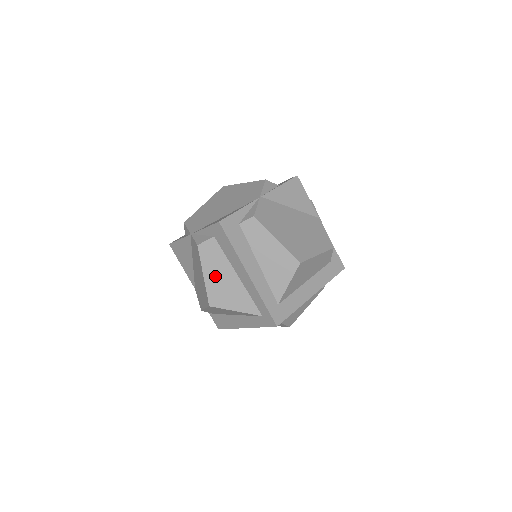
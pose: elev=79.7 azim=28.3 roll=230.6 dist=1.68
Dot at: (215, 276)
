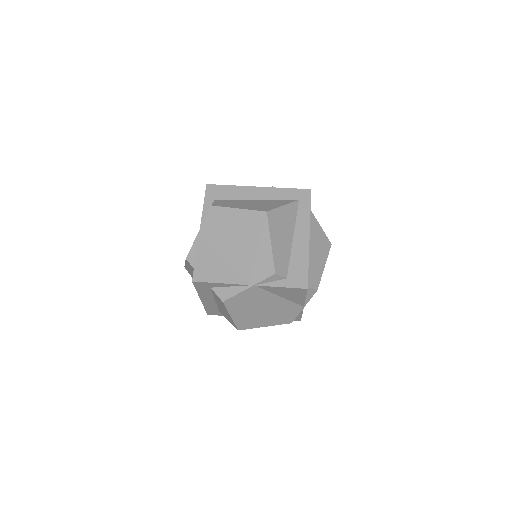
Dot at: (244, 205)
